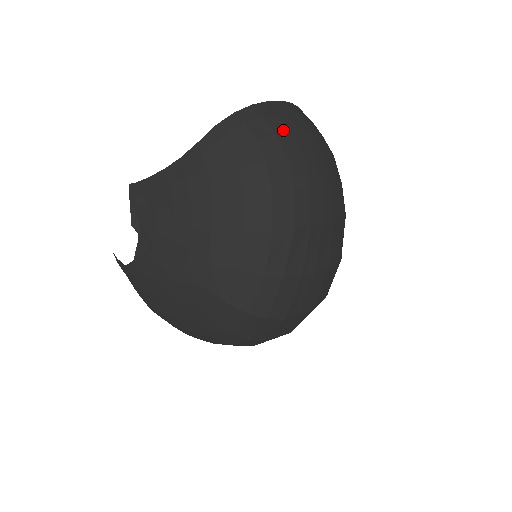
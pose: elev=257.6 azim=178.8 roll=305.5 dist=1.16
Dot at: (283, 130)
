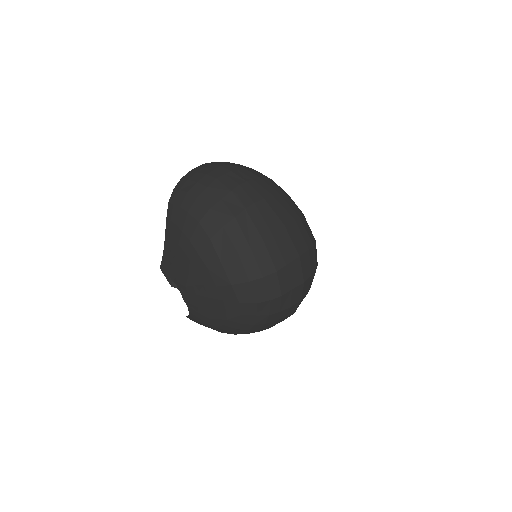
Dot at: (201, 177)
